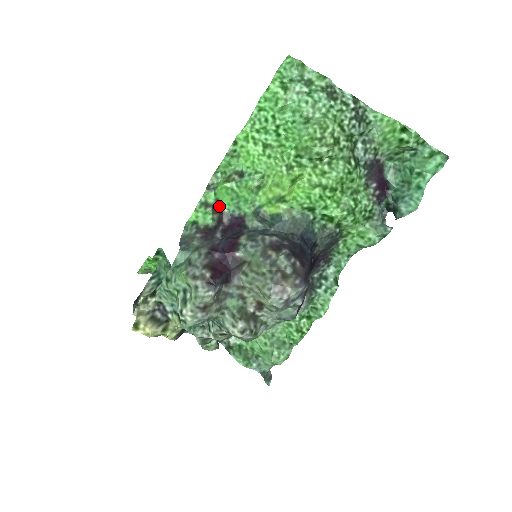
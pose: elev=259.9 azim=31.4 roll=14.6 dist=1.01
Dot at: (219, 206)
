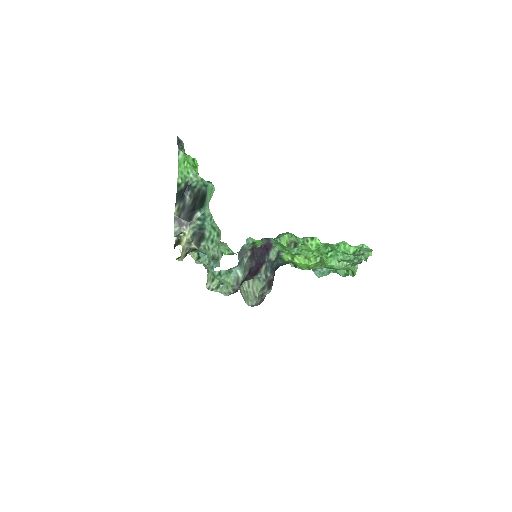
Dot at: occluded
